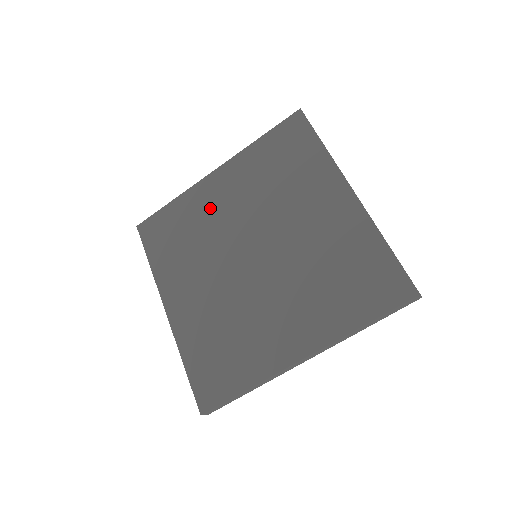
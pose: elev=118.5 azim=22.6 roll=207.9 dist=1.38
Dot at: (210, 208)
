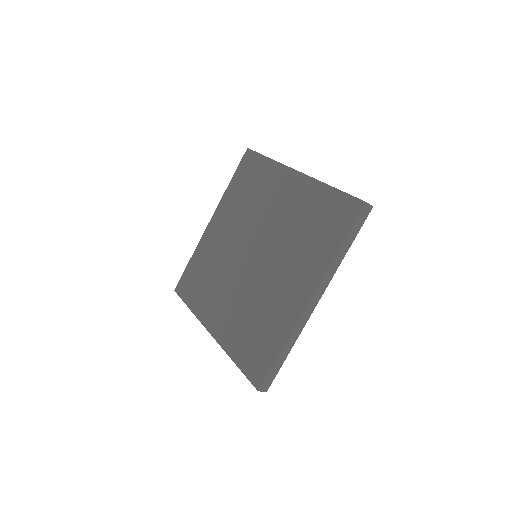
Dot at: (271, 194)
